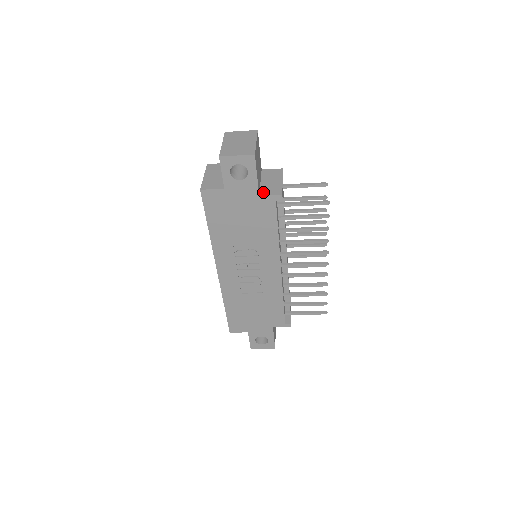
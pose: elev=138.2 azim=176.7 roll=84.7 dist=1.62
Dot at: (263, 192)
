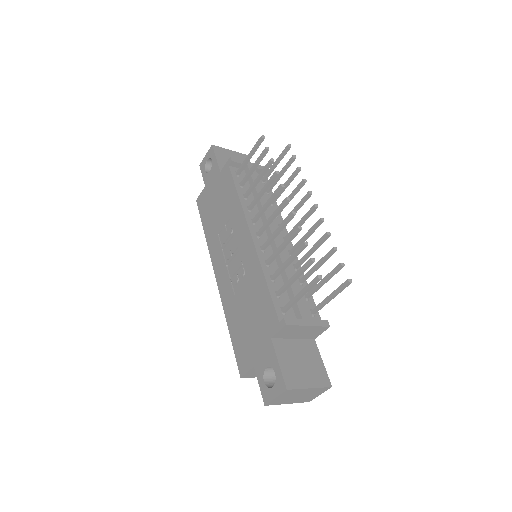
Dot at: occluded
